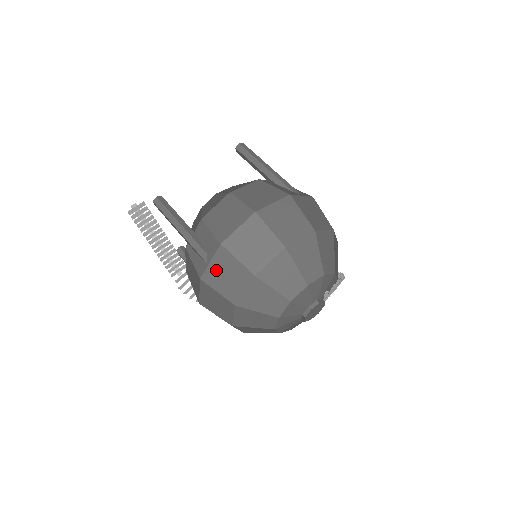
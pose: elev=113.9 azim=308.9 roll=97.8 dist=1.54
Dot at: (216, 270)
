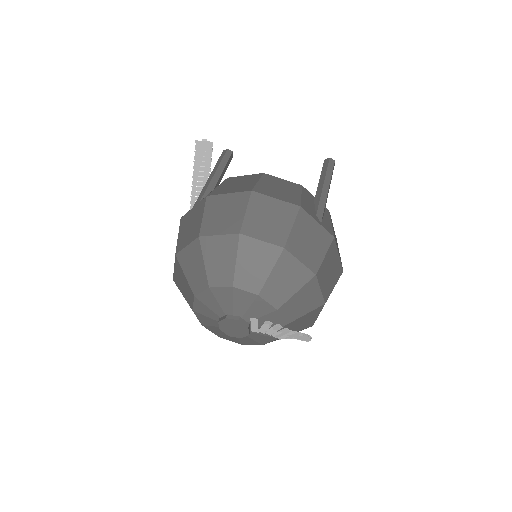
Dot at: (190, 216)
